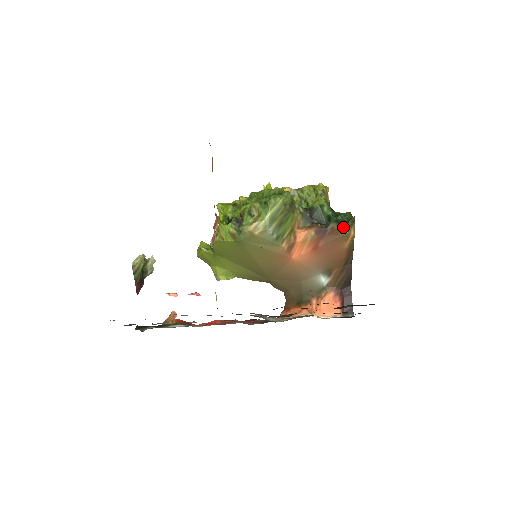
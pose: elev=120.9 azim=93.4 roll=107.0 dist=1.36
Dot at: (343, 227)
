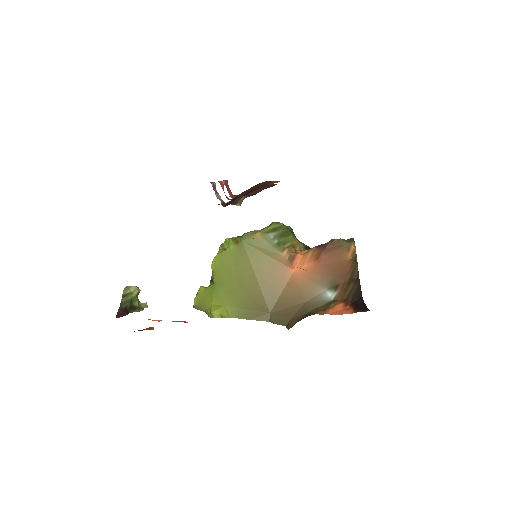
Dot at: (342, 239)
